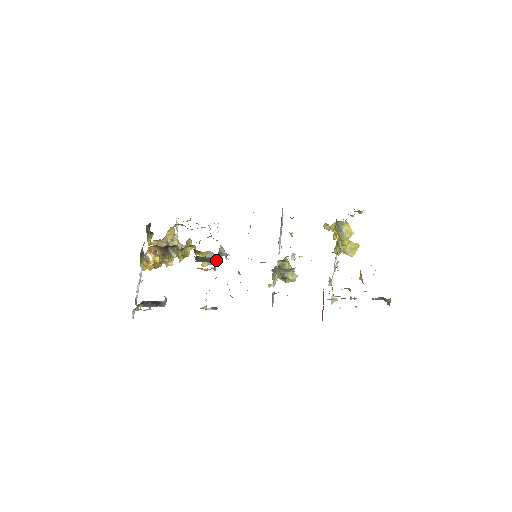
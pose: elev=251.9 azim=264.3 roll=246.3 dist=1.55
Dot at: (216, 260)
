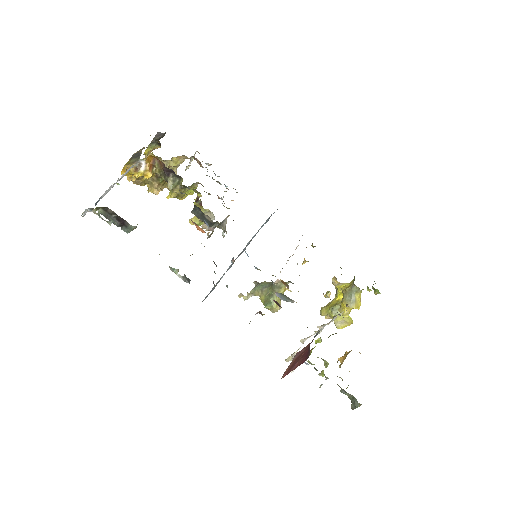
Dot at: (212, 227)
